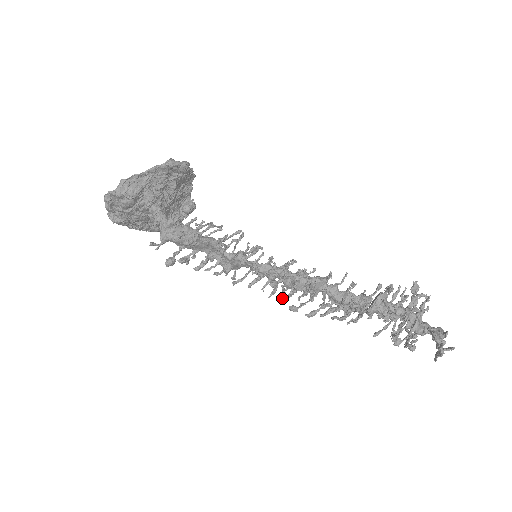
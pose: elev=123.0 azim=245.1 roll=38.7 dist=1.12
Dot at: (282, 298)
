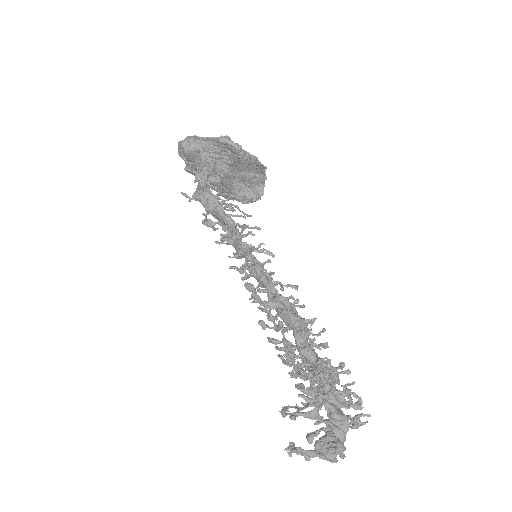
Dot at: (258, 307)
